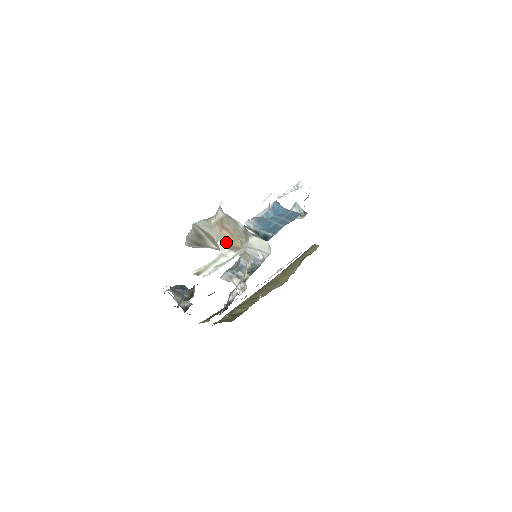
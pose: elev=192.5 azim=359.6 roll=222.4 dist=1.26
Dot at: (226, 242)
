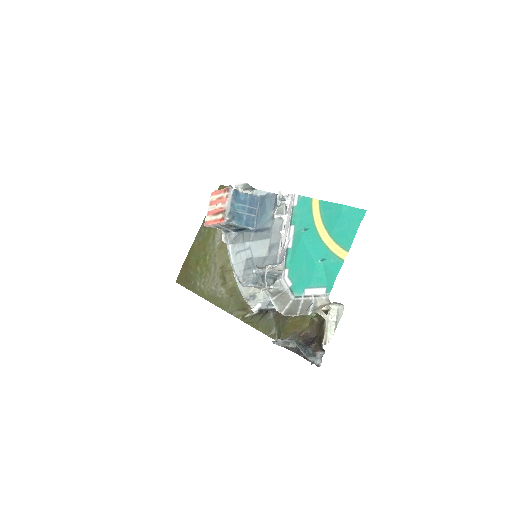
Dot at: occluded
